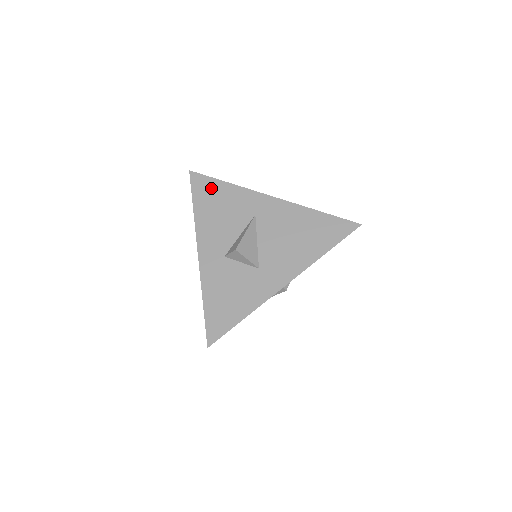
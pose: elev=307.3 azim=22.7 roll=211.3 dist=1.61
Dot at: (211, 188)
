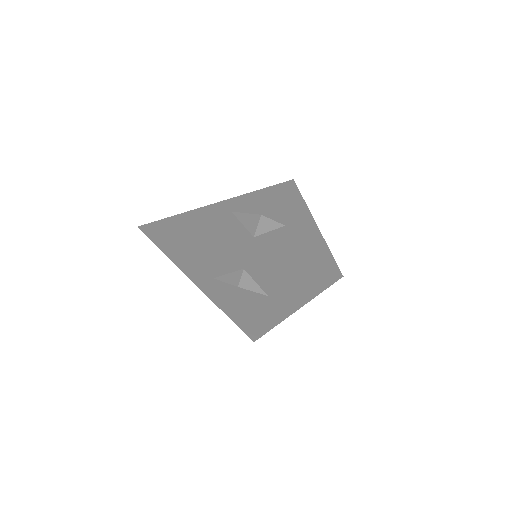
Dot at: (174, 222)
